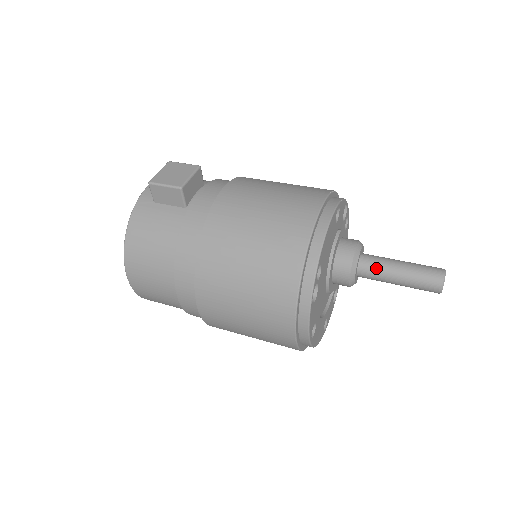
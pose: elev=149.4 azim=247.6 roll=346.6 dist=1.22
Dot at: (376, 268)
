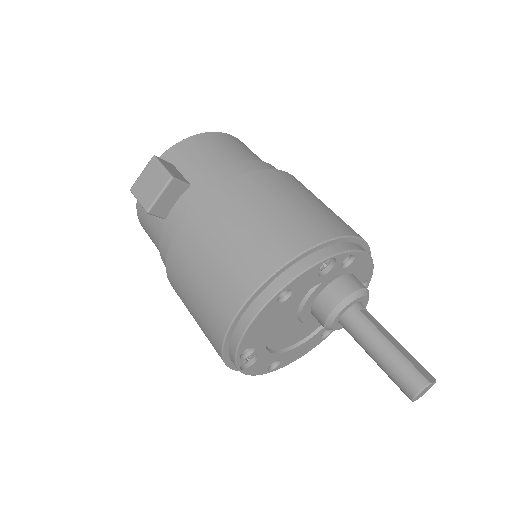
Dot at: (354, 336)
